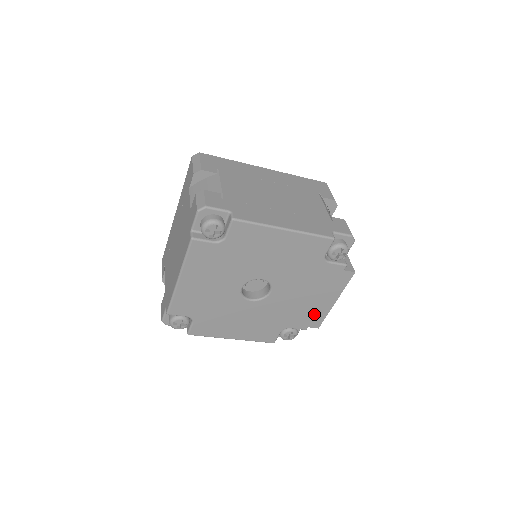
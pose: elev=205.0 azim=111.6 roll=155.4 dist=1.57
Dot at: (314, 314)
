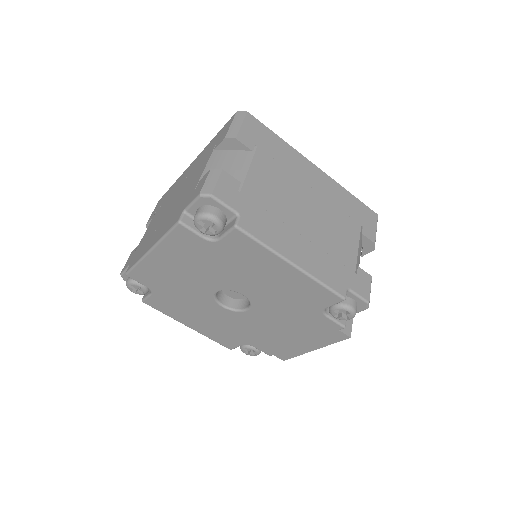
Dot at: (285, 348)
